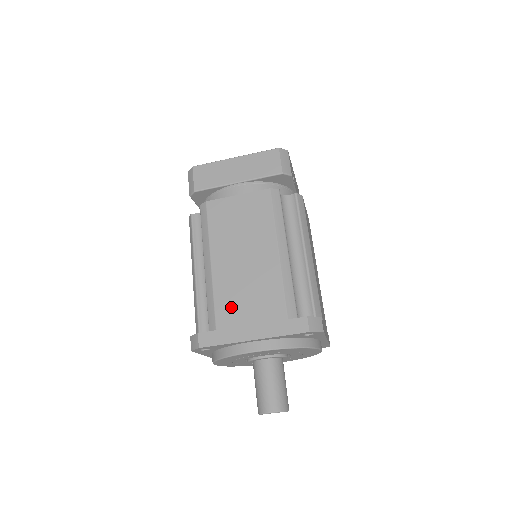
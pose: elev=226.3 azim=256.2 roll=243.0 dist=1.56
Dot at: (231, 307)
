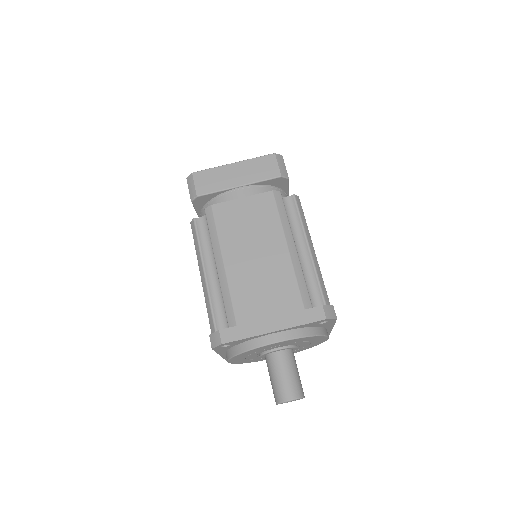
Dot at: (249, 303)
